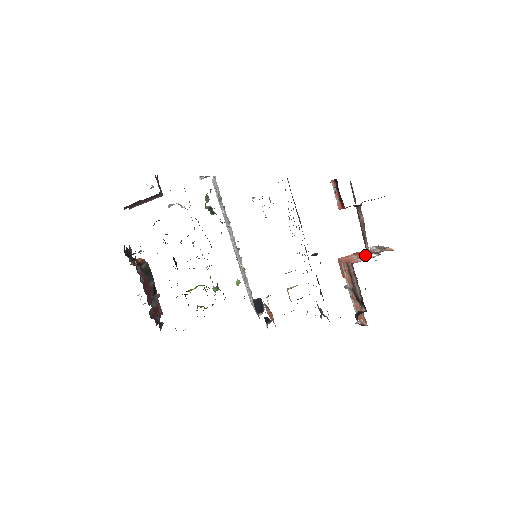
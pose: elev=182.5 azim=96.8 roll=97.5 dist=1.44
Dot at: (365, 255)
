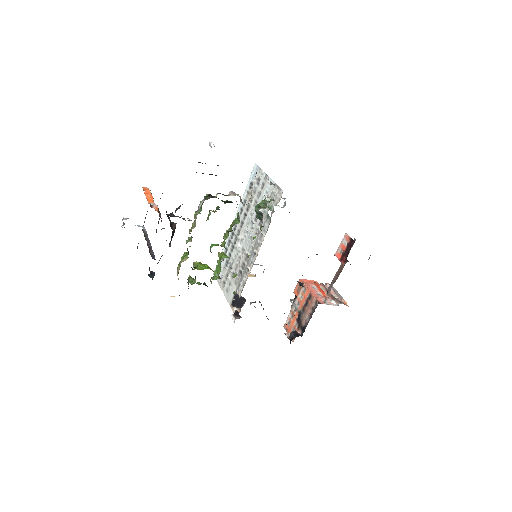
Dot at: (328, 298)
